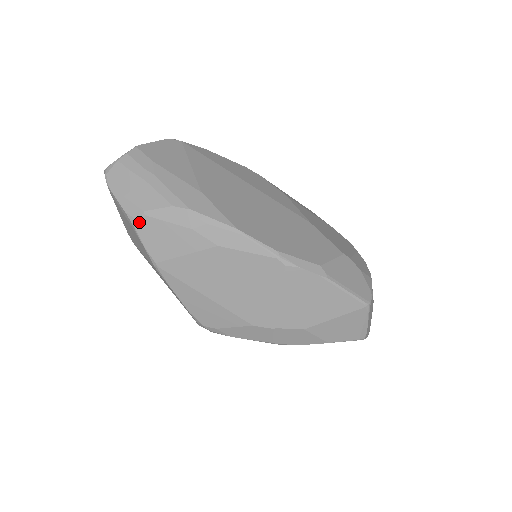
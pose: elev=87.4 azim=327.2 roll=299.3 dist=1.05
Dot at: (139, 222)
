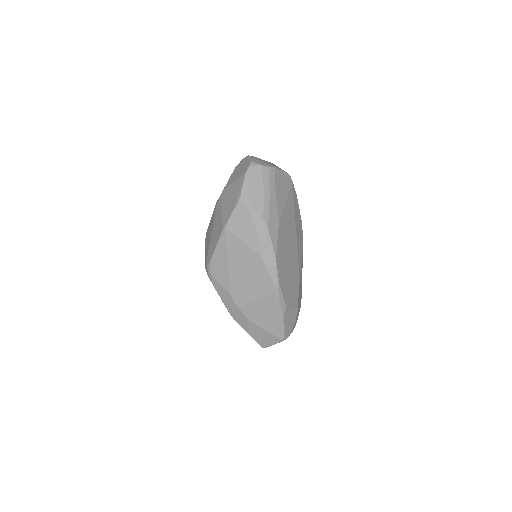
Dot at: (242, 206)
